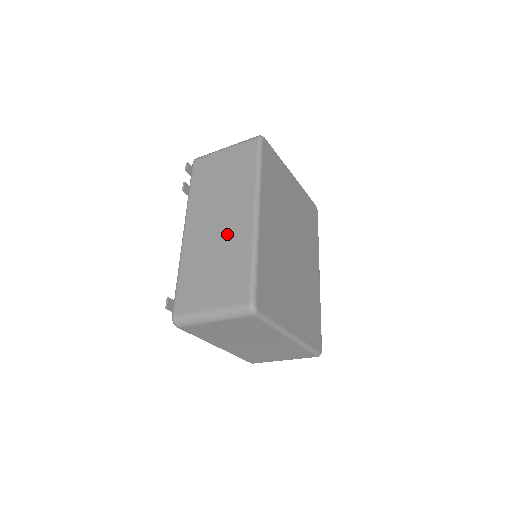
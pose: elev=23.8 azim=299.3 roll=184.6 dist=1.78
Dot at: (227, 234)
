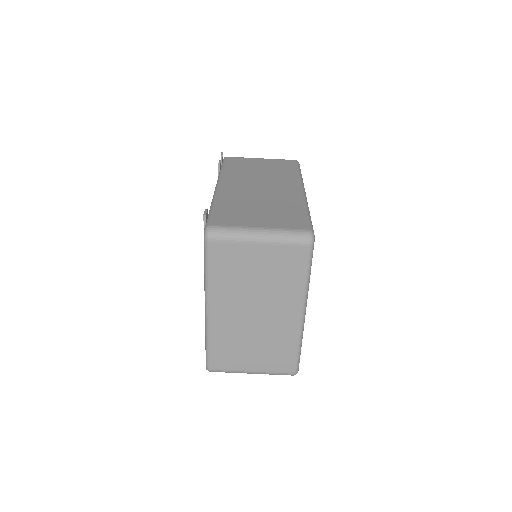
Dot at: (274, 194)
